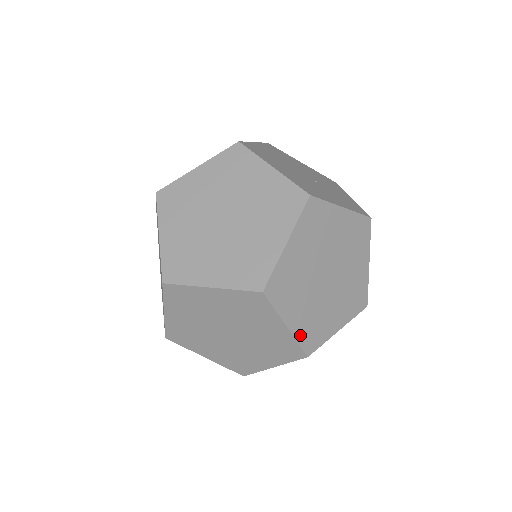
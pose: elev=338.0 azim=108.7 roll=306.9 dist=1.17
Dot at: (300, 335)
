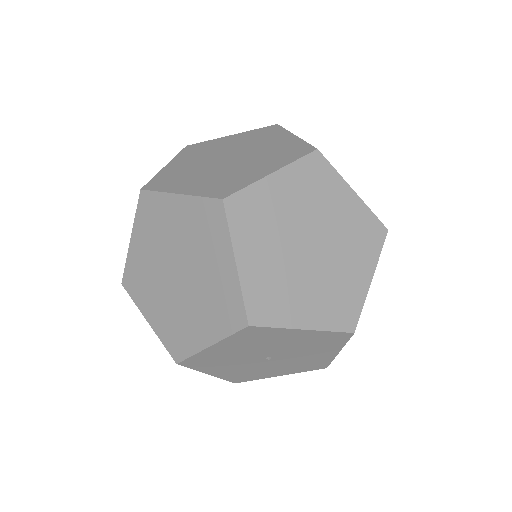
Dot at: (249, 288)
